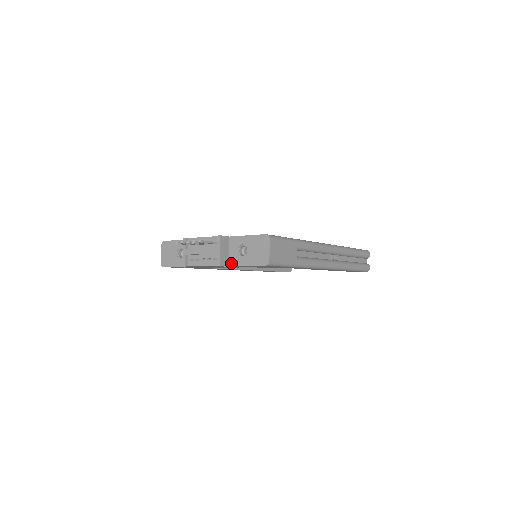
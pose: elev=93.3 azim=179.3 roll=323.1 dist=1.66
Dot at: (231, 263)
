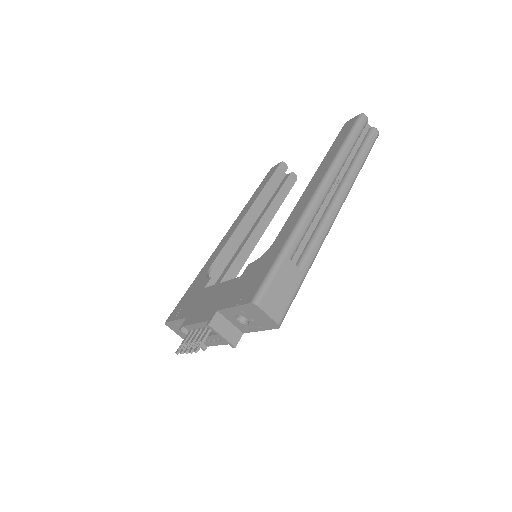
Dot at: (243, 331)
